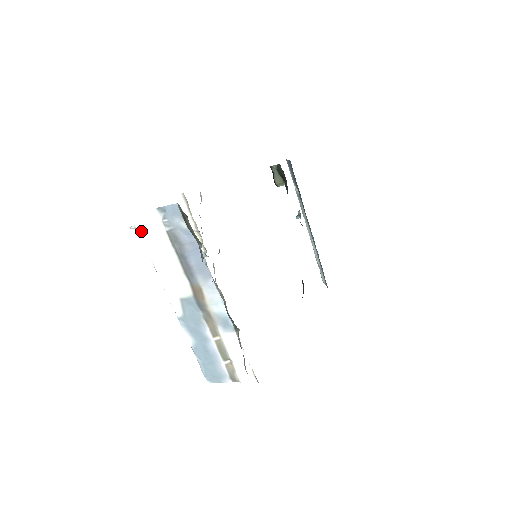
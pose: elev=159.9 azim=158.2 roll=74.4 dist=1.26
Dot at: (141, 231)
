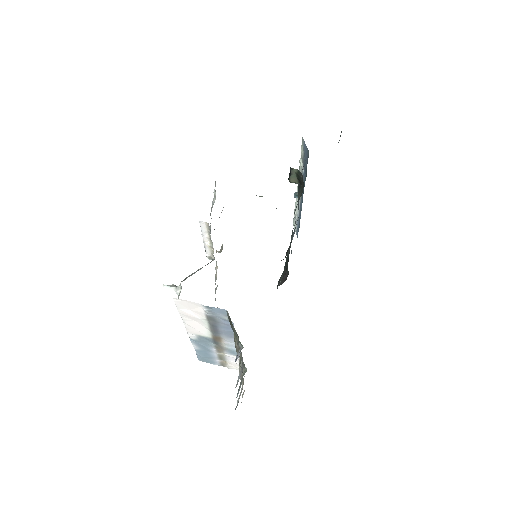
Dot at: (180, 306)
